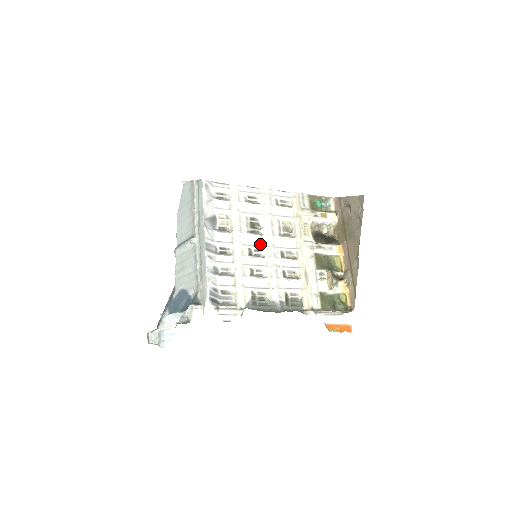
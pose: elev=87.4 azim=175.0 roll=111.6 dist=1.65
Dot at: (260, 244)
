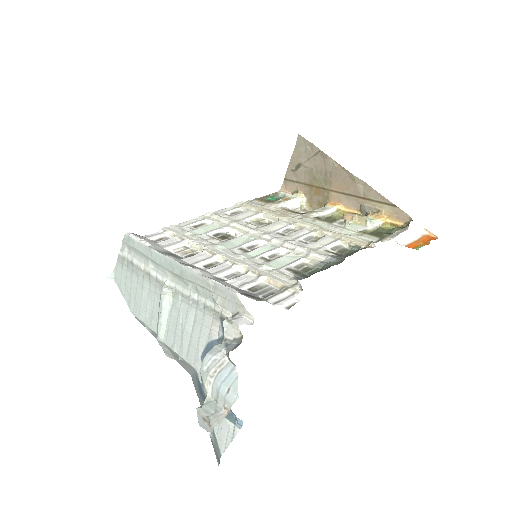
Dot at: (248, 241)
